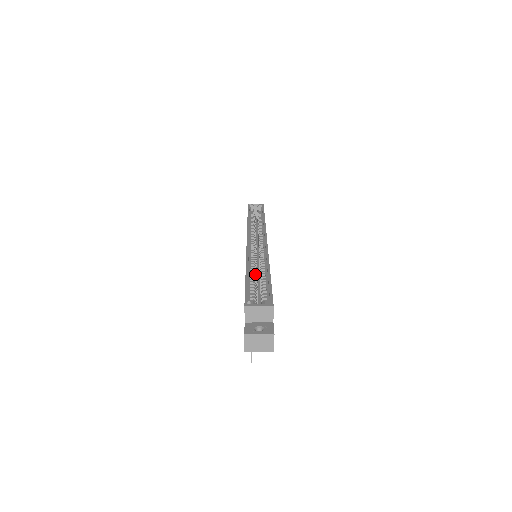
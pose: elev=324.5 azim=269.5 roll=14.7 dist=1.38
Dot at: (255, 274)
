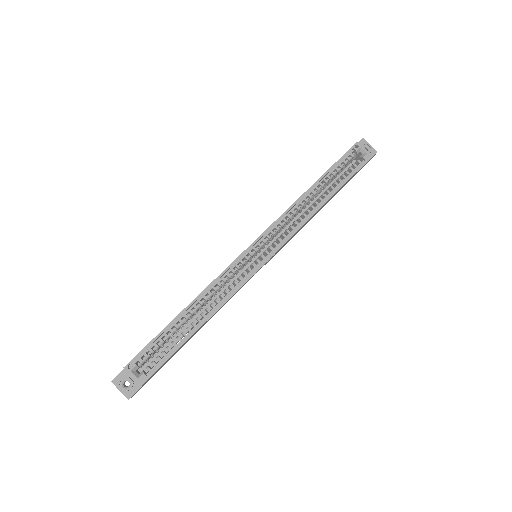
Dot at: (192, 315)
